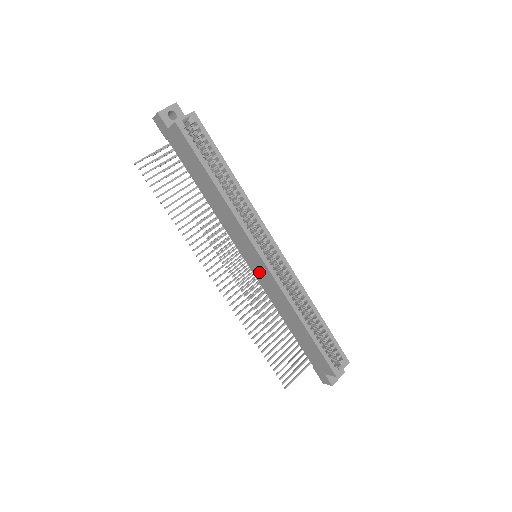
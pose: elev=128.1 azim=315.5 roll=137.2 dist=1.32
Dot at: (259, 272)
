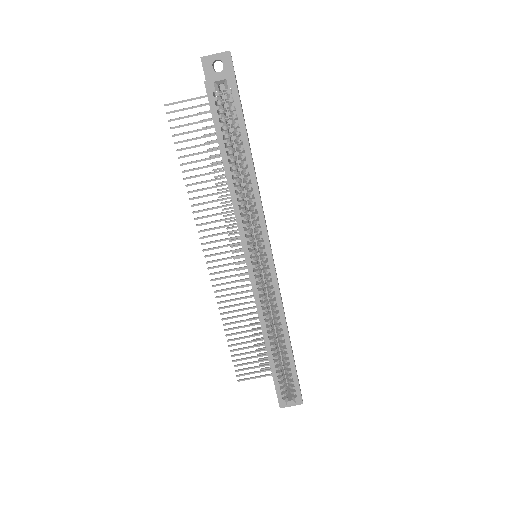
Dot at: occluded
